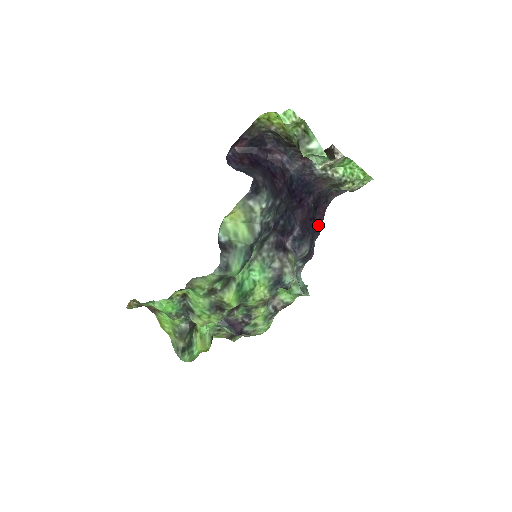
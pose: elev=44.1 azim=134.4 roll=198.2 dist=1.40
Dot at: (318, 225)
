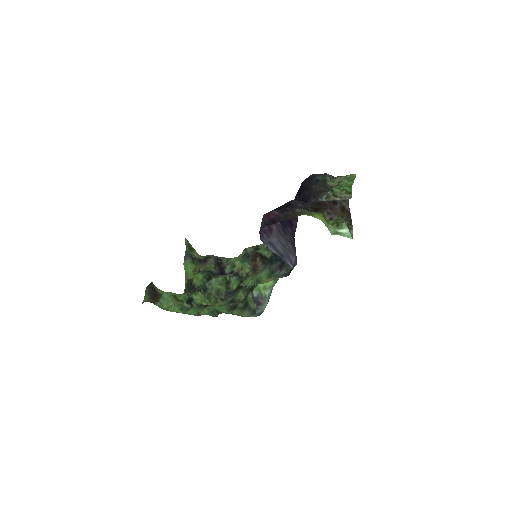
Dot at: occluded
